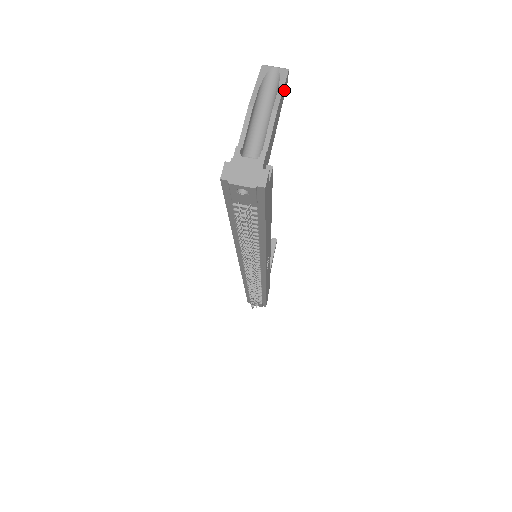
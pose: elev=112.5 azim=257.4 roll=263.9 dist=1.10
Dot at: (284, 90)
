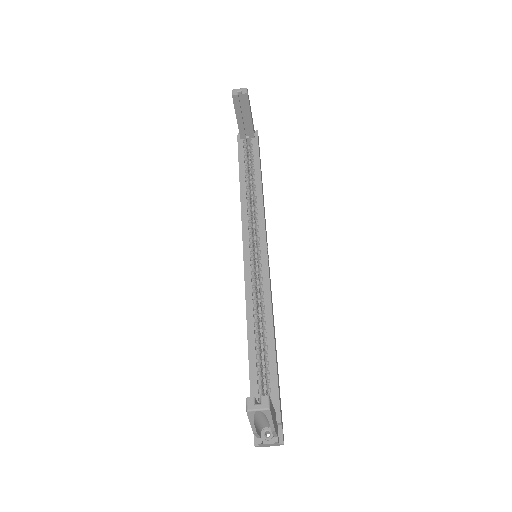
Dot at: (271, 409)
